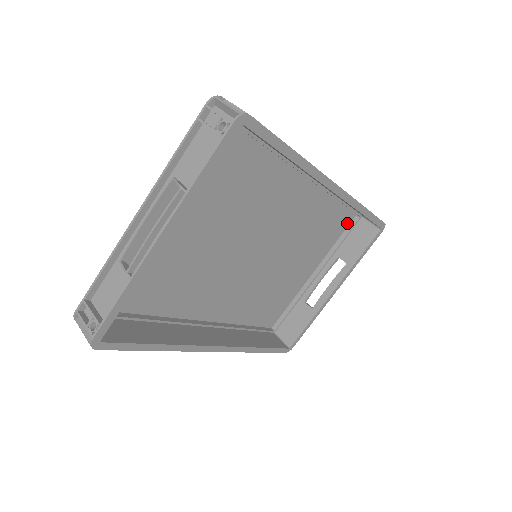
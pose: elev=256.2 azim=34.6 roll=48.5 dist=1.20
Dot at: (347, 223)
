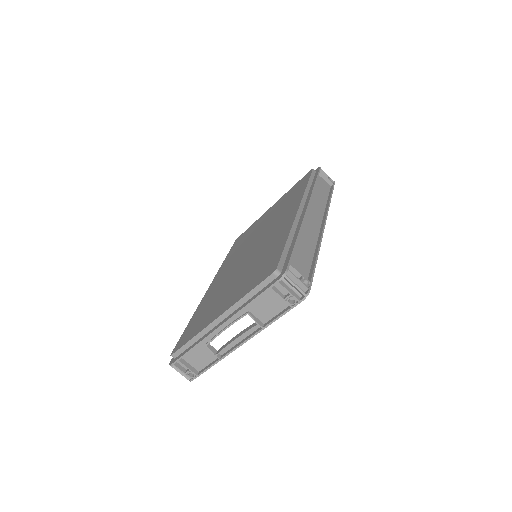
Dot at: occluded
